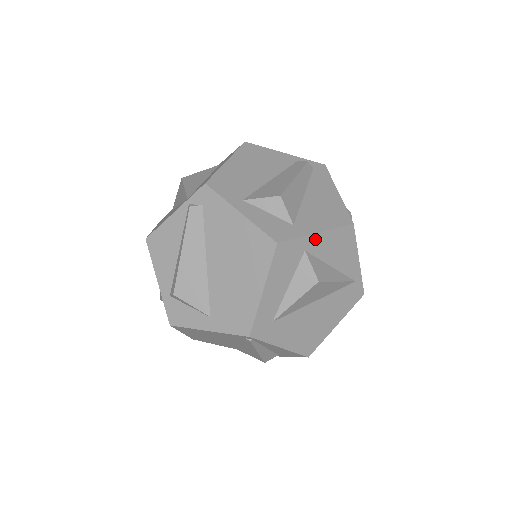
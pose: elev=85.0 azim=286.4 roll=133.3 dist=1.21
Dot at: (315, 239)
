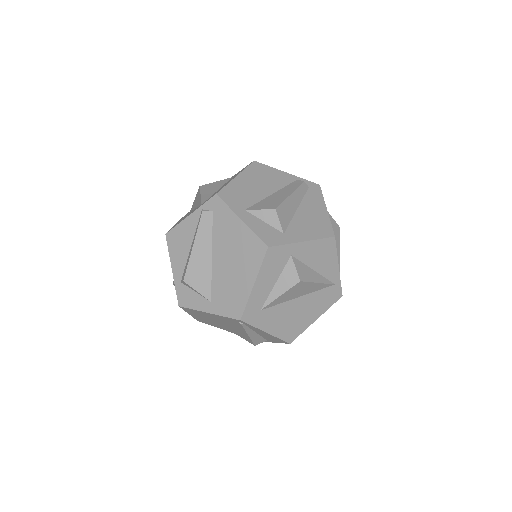
Dot at: (300, 246)
